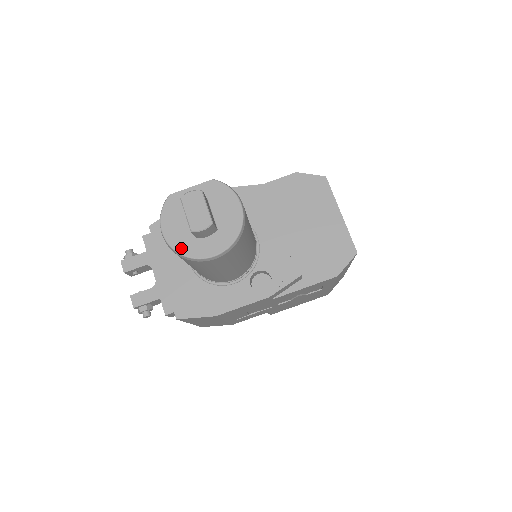
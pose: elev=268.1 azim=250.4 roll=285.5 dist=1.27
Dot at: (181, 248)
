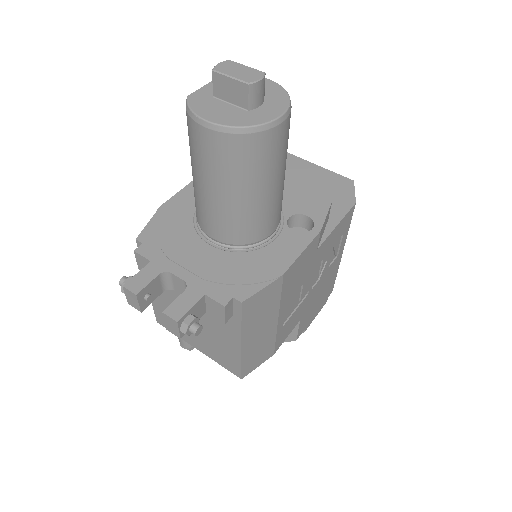
Dot at: (241, 122)
